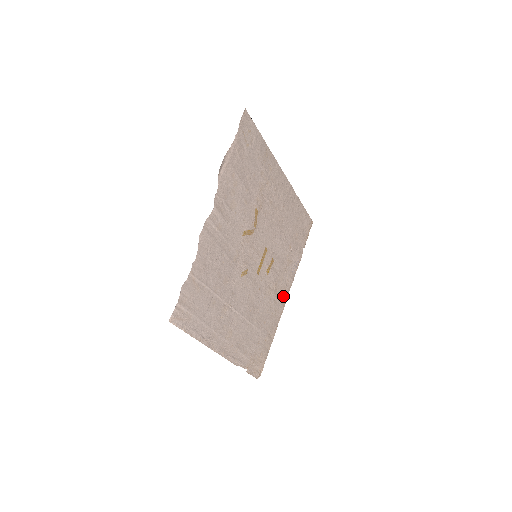
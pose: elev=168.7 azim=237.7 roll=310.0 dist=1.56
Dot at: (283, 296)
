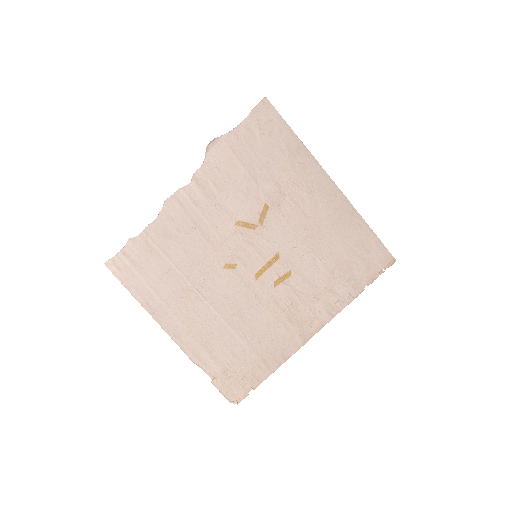
Dot at: (306, 328)
